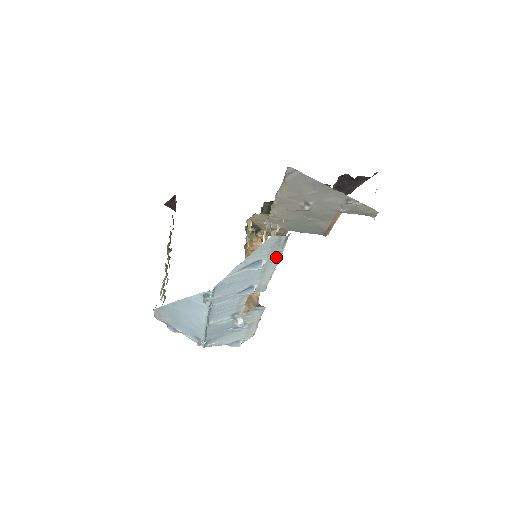
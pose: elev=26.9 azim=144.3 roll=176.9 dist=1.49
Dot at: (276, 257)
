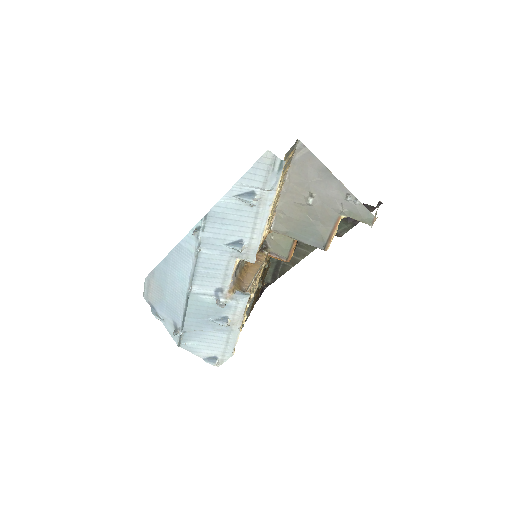
Dot at: (269, 197)
